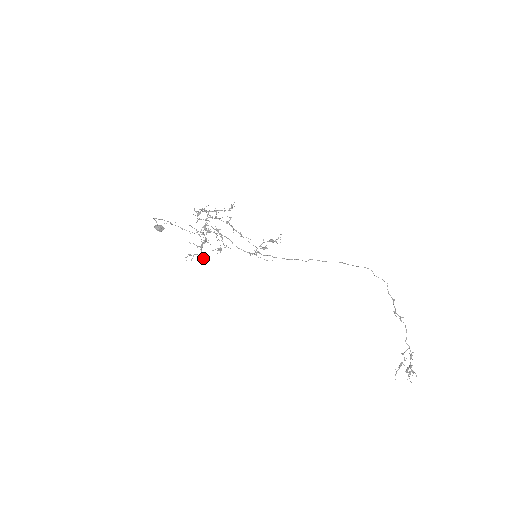
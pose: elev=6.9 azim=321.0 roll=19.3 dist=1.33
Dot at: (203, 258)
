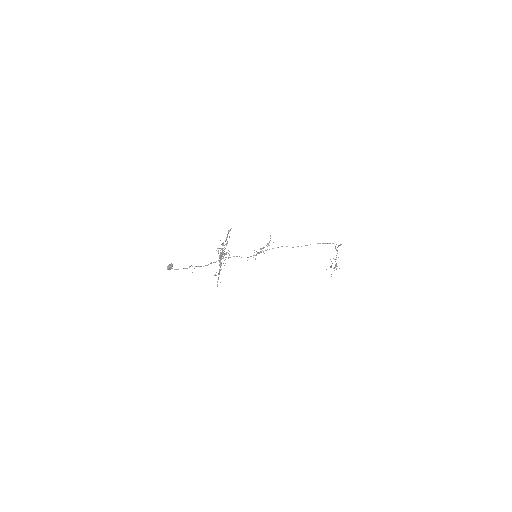
Dot at: occluded
